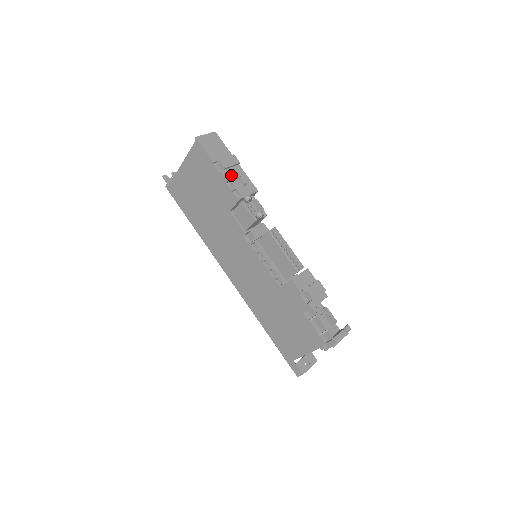
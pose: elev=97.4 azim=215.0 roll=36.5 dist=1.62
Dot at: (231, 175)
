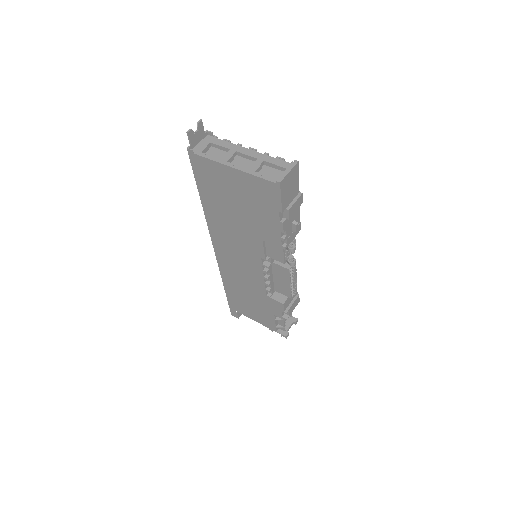
Dot at: (289, 222)
